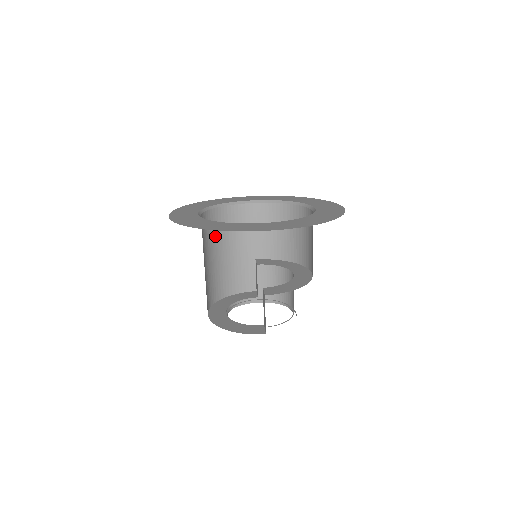
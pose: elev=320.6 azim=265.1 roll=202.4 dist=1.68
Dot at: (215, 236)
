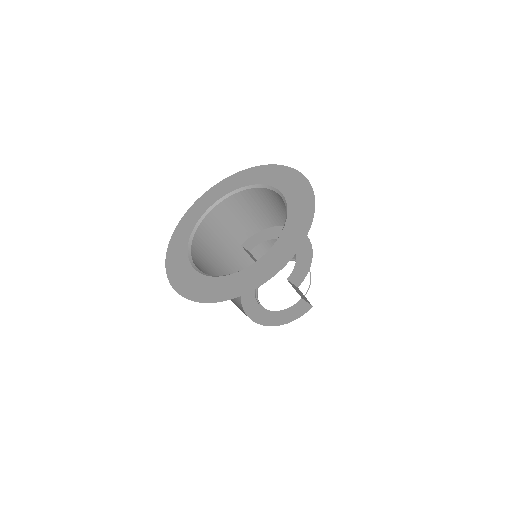
Dot at: (207, 263)
